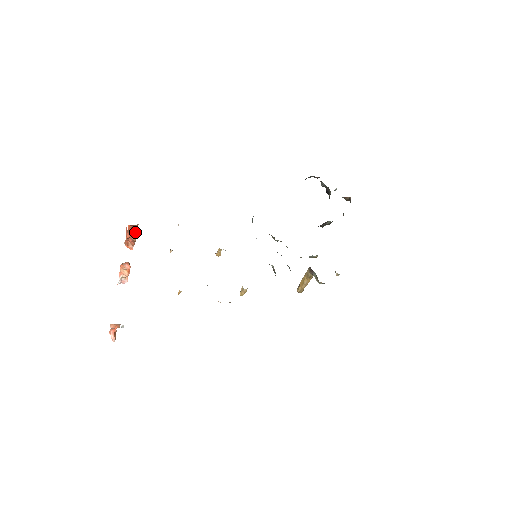
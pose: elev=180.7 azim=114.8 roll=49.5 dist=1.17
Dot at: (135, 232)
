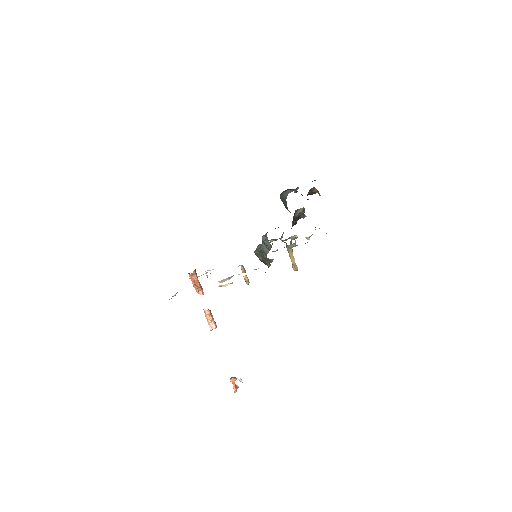
Dot at: (196, 279)
